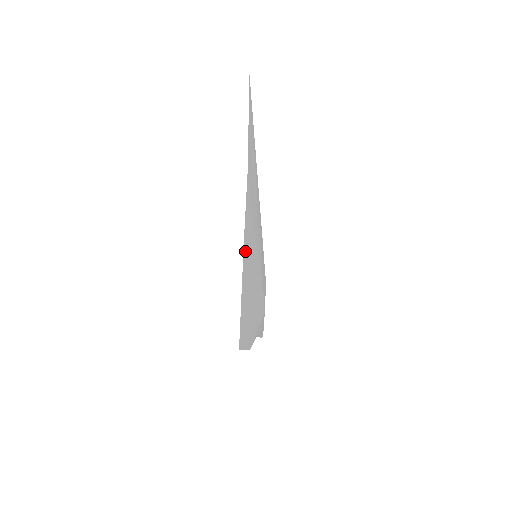
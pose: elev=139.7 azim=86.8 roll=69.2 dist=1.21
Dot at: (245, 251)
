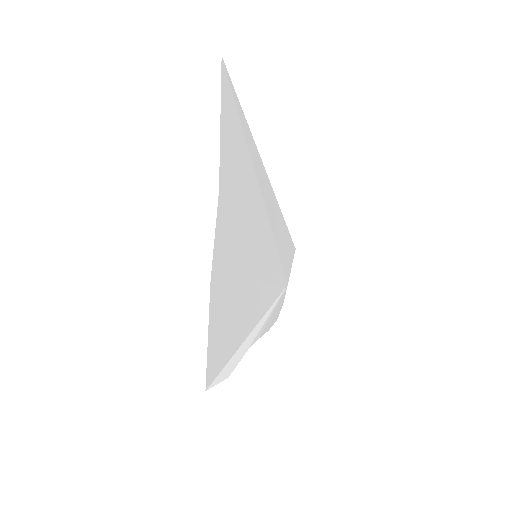
Dot at: (217, 284)
